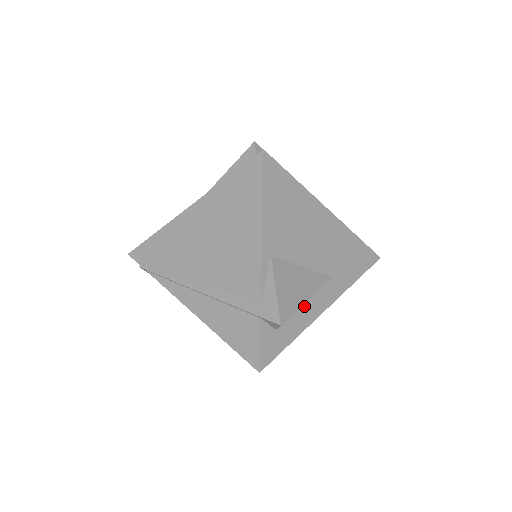
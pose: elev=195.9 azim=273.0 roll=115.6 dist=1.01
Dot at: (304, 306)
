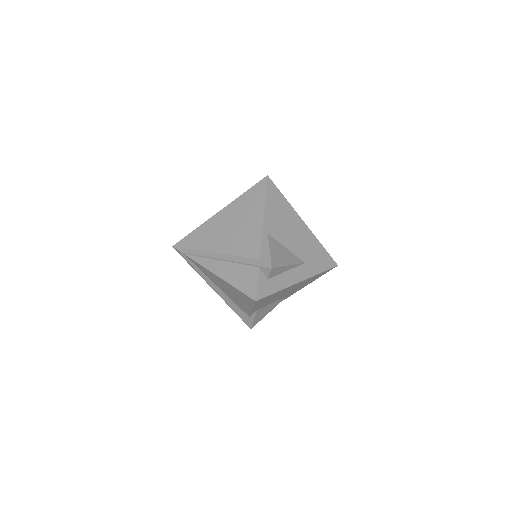
Dot at: (286, 273)
